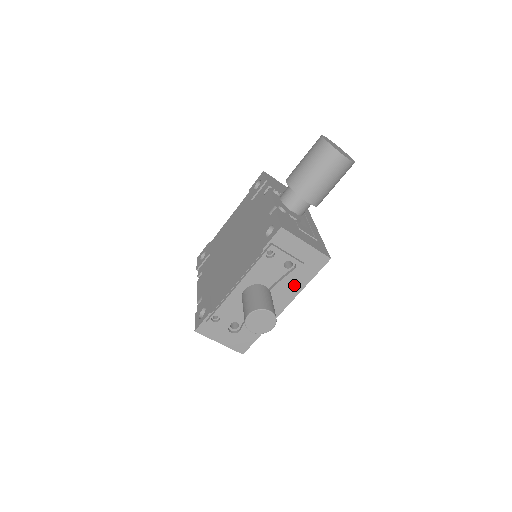
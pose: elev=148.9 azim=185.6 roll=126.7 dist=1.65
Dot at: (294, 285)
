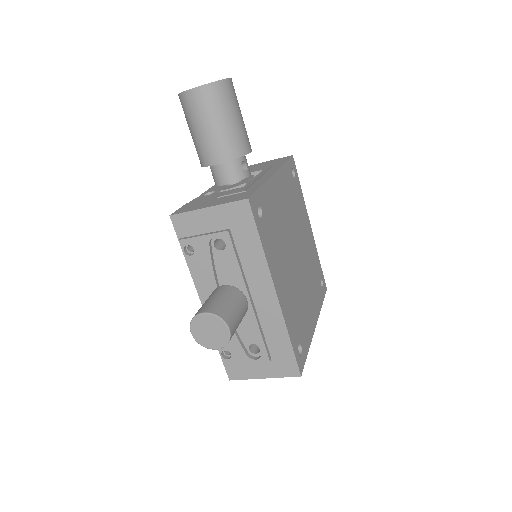
Dot at: (252, 260)
